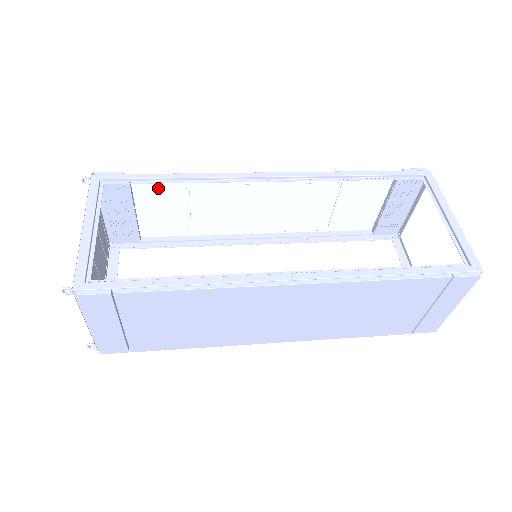
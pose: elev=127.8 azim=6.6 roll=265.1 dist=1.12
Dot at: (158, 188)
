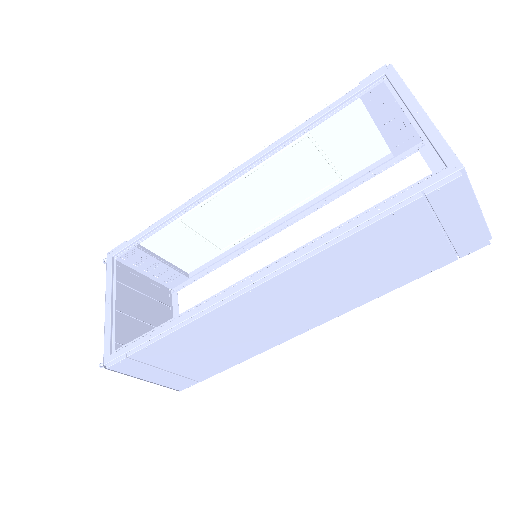
Dot at: (161, 236)
